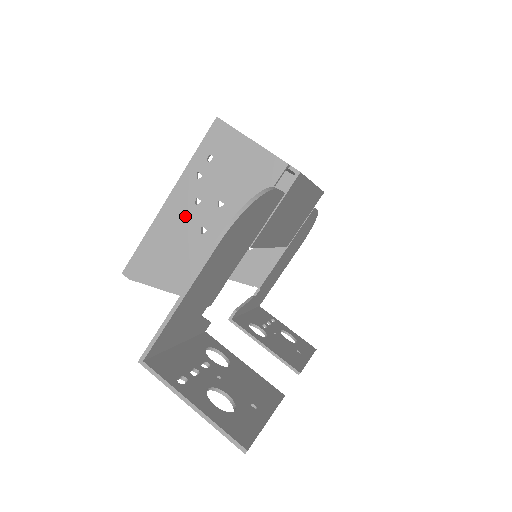
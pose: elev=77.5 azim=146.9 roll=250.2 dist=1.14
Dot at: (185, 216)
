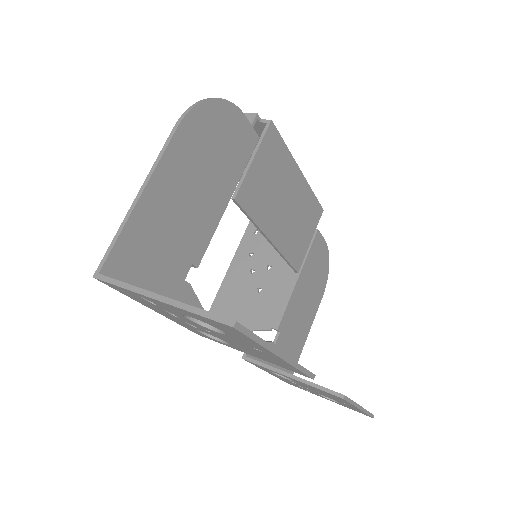
Dot at: occluded
